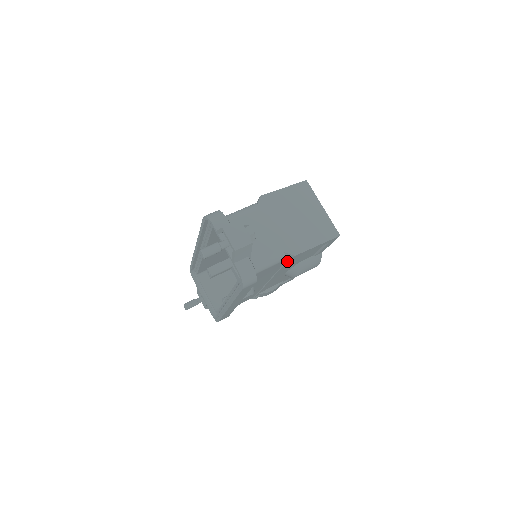
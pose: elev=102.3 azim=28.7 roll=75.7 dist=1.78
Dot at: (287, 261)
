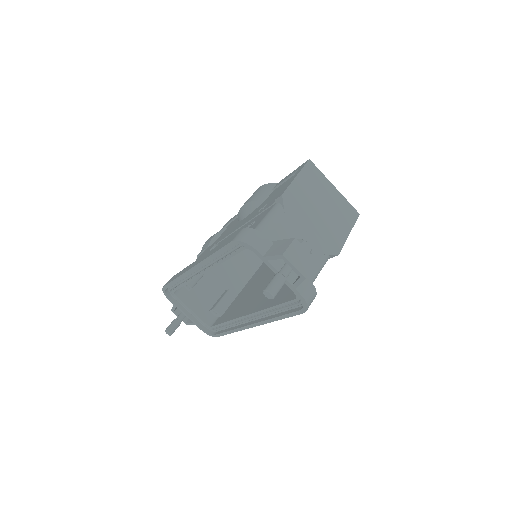
Dot at: occluded
